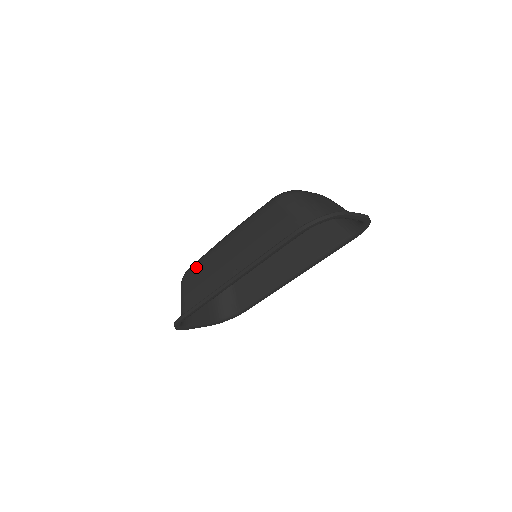
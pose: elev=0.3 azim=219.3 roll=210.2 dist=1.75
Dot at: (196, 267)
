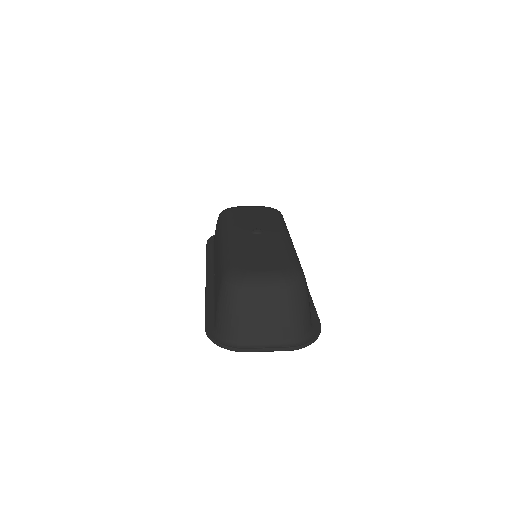
Dot at: (219, 223)
